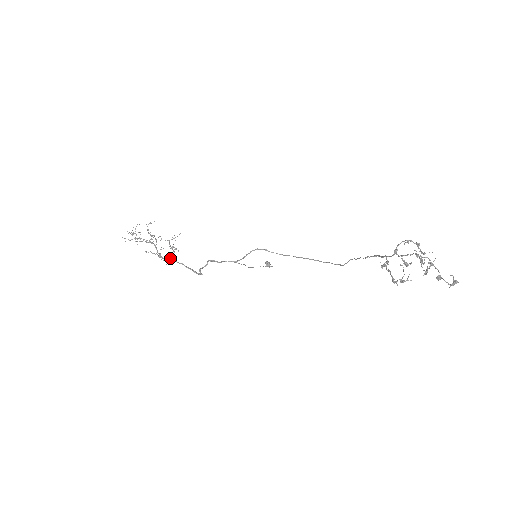
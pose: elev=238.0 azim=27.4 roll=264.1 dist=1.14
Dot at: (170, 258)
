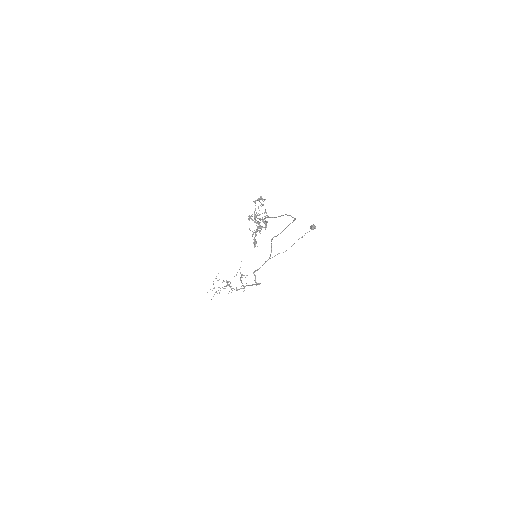
Dot at: (243, 286)
